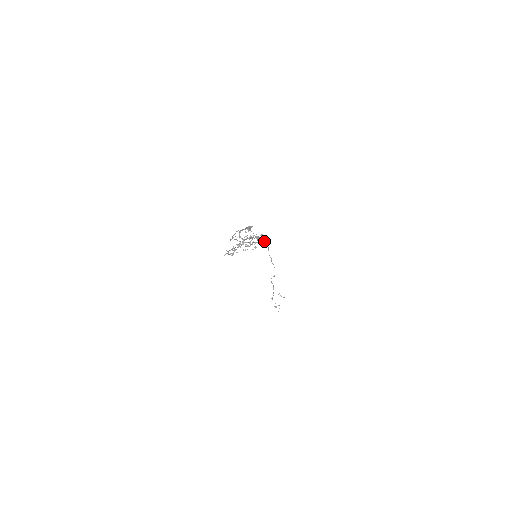
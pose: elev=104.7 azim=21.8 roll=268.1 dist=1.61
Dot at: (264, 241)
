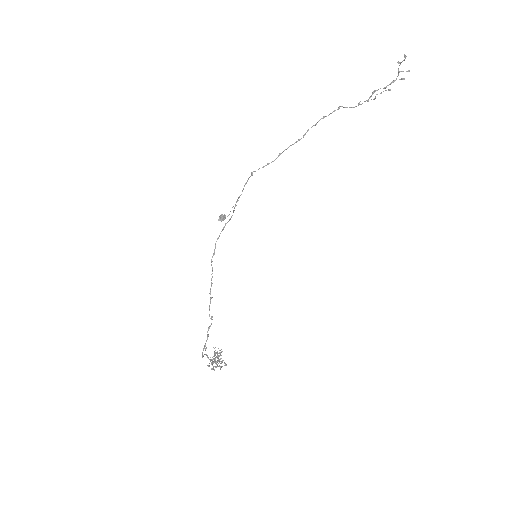
Dot at: occluded
